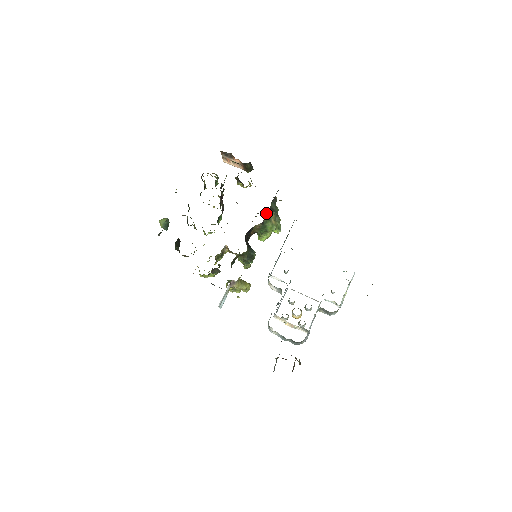
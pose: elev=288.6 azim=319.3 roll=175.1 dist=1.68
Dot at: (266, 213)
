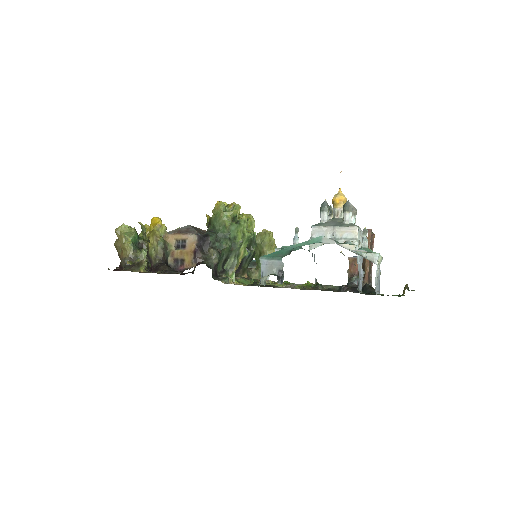
Dot at: occluded
